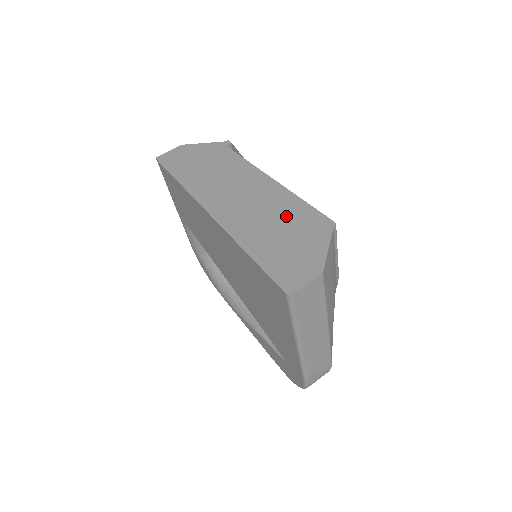
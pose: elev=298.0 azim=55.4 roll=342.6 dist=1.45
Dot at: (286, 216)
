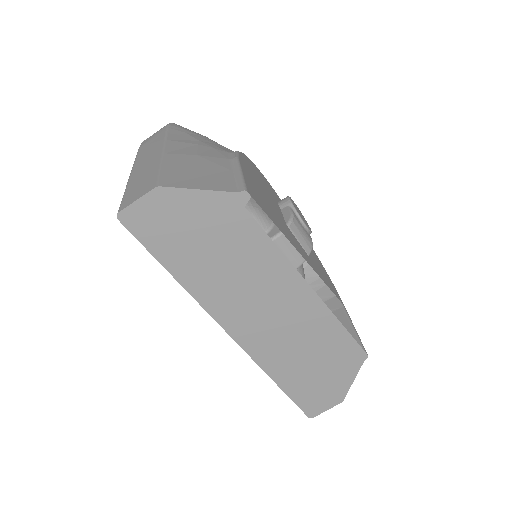
Dot at: (320, 346)
